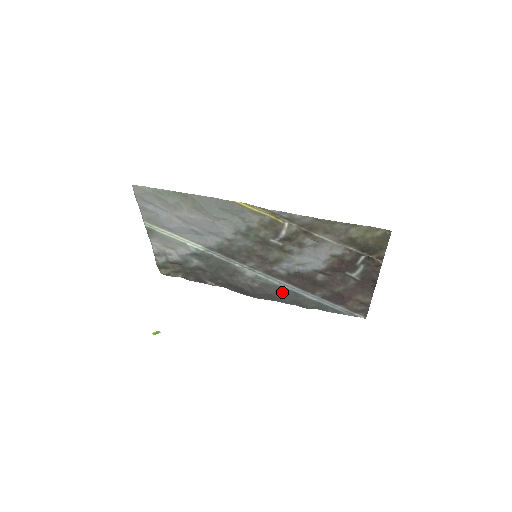
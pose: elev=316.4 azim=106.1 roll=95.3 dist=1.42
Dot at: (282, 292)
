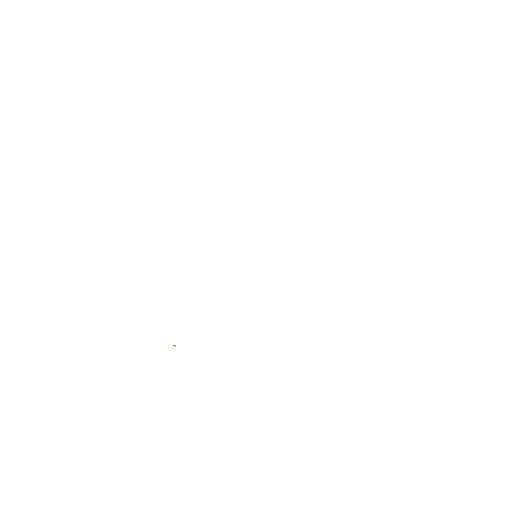
Dot at: occluded
